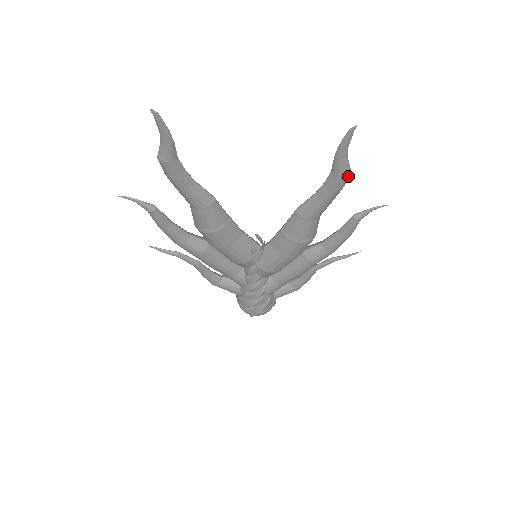
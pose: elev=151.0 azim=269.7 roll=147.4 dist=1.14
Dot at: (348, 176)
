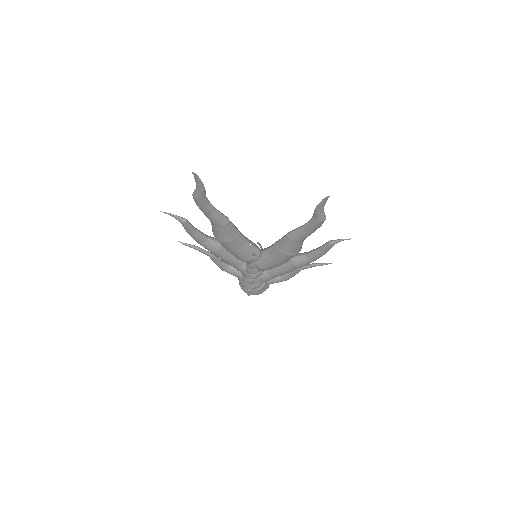
Dot at: occluded
